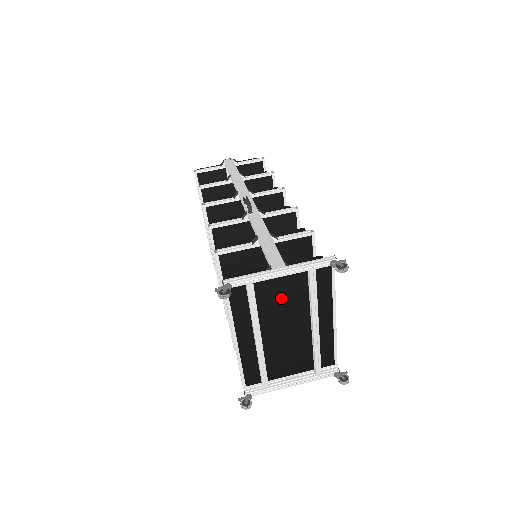
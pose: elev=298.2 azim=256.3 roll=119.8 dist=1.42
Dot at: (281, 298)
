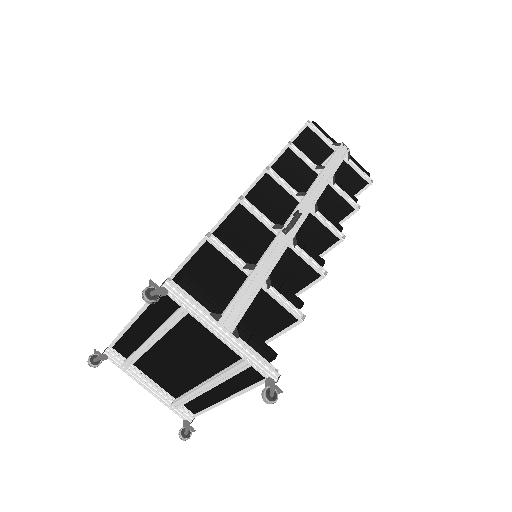
Dot at: (202, 342)
